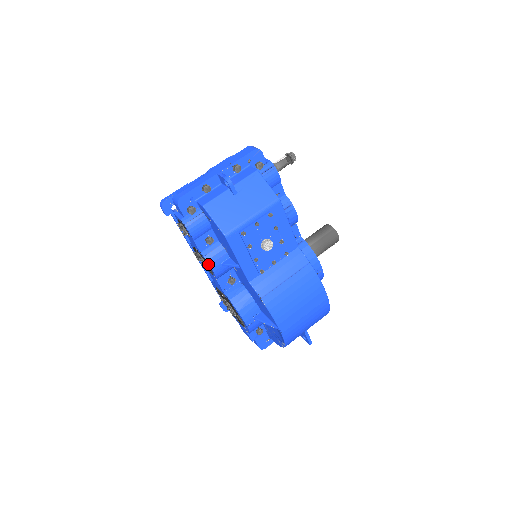
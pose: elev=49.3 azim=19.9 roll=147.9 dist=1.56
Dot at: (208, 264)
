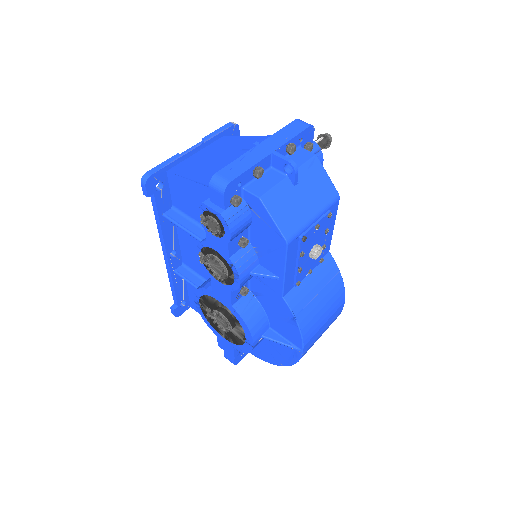
Dot at: (236, 274)
